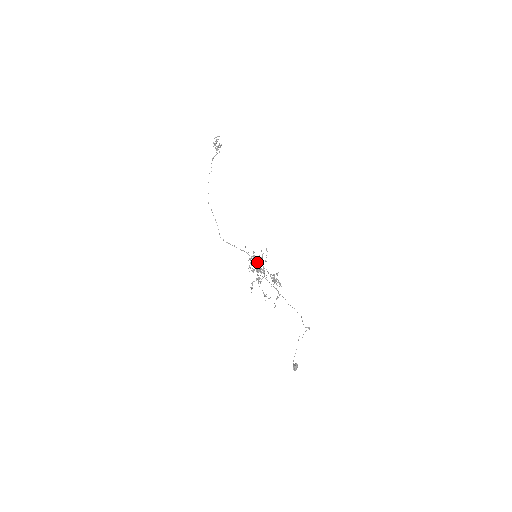
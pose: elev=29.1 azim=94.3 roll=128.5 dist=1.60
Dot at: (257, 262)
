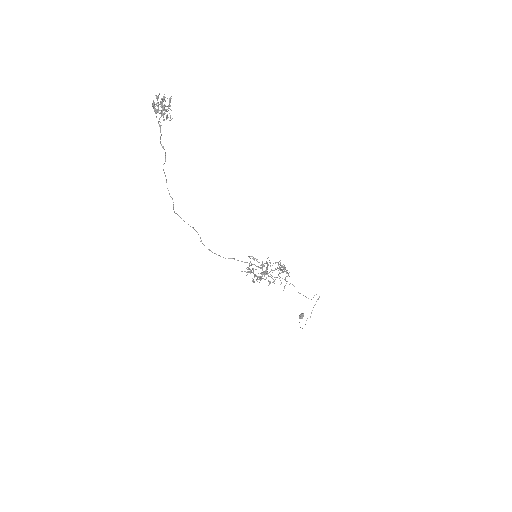
Dot at: occluded
